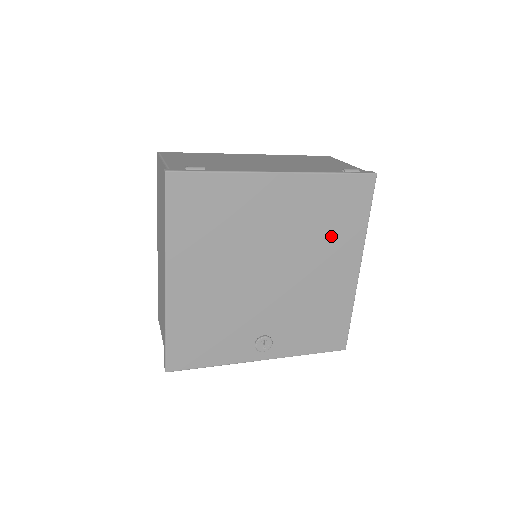
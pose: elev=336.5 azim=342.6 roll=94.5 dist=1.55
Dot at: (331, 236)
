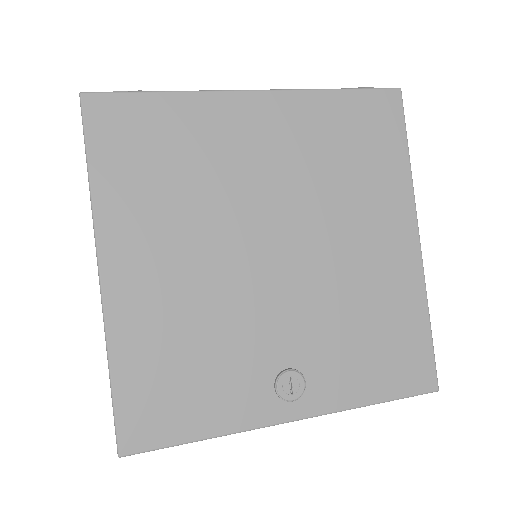
Dot at: (358, 185)
